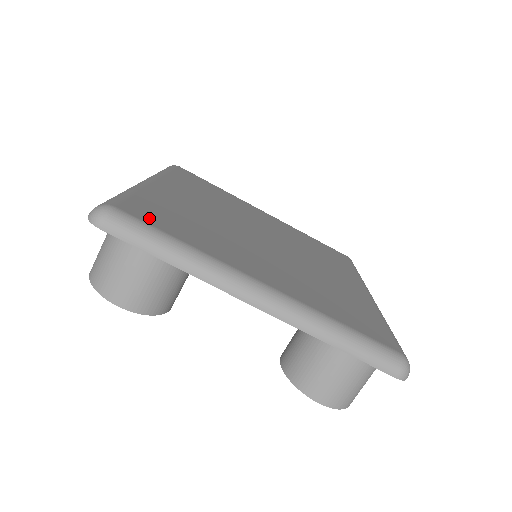
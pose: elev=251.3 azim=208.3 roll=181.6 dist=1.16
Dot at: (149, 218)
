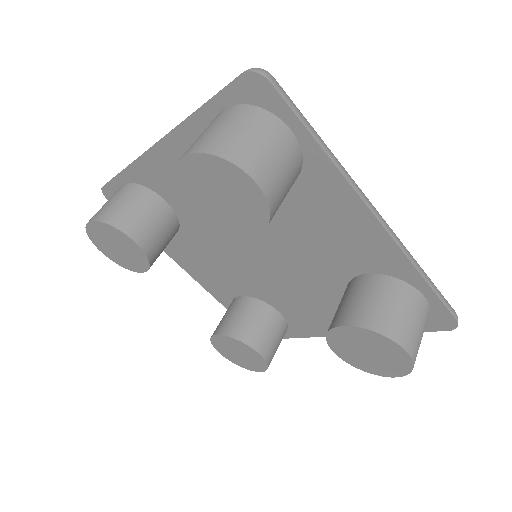
Dot at: occluded
